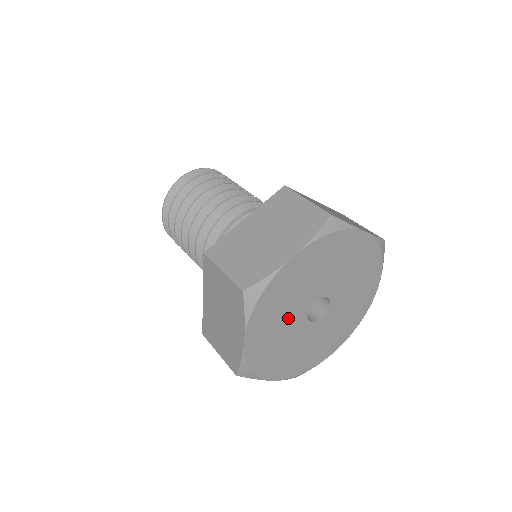
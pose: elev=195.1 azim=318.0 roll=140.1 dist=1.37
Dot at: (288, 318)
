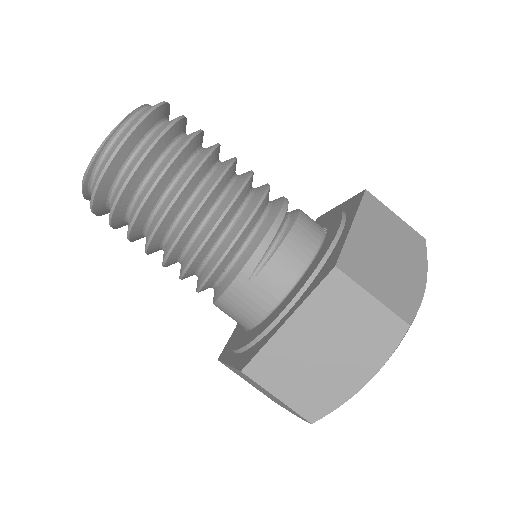
Dot at: occluded
